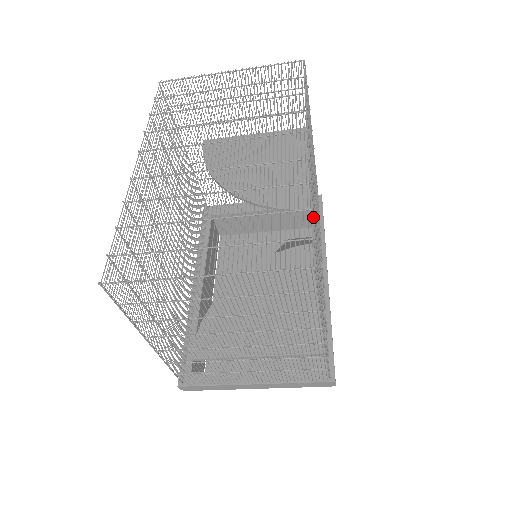
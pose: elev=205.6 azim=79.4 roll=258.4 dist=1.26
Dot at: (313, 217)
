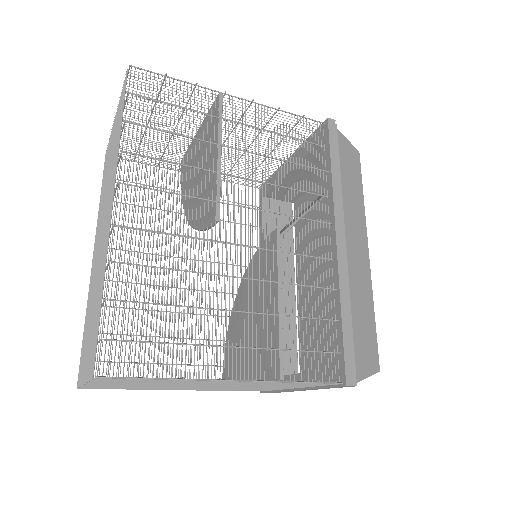
Dot at: occluded
